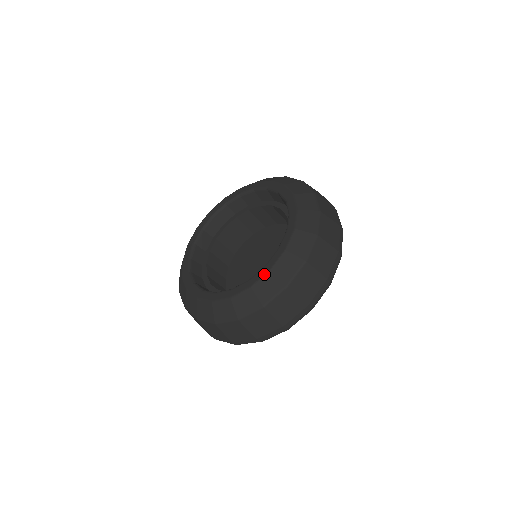
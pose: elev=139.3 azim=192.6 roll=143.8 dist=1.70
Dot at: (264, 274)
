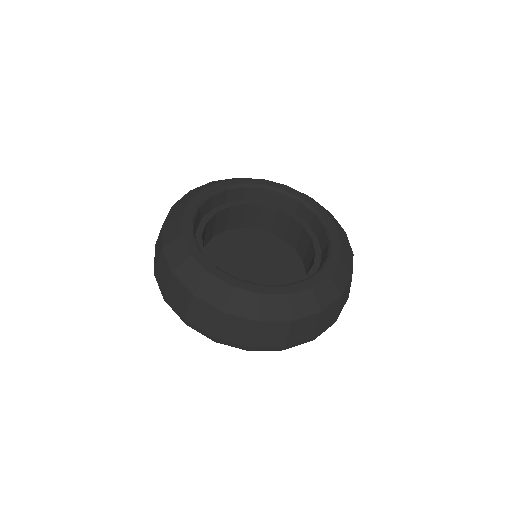
Dot at: (254, 291)
